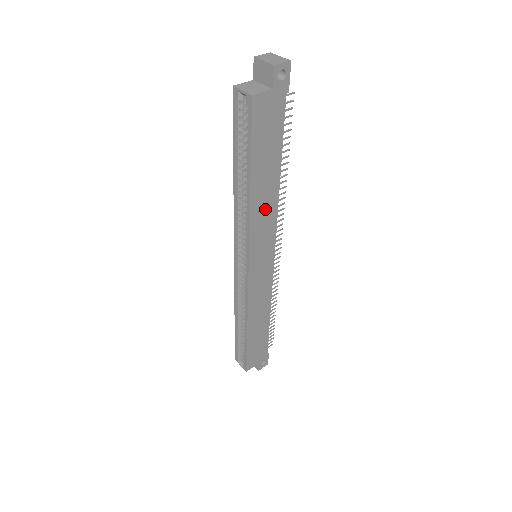
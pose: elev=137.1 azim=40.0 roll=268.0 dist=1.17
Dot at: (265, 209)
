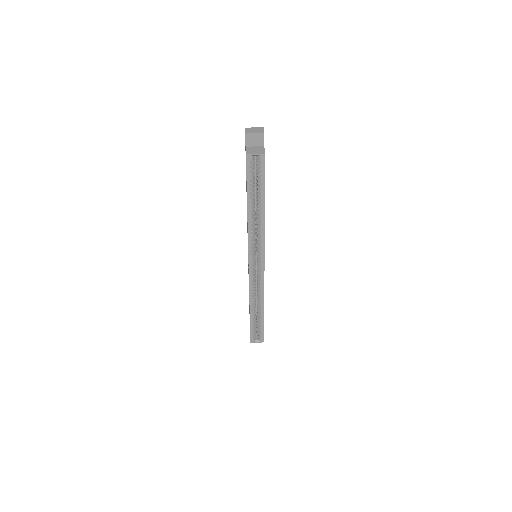
Dot at: occluded
